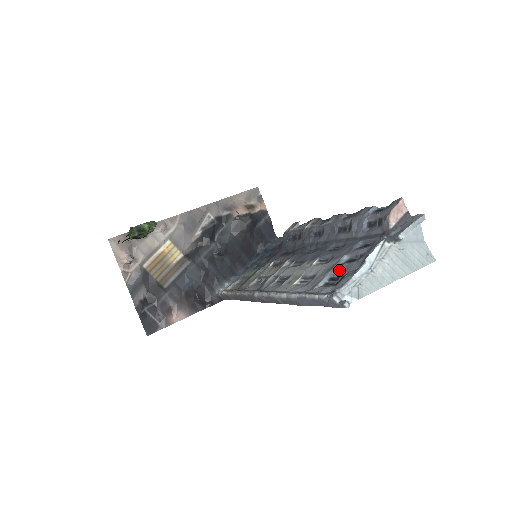
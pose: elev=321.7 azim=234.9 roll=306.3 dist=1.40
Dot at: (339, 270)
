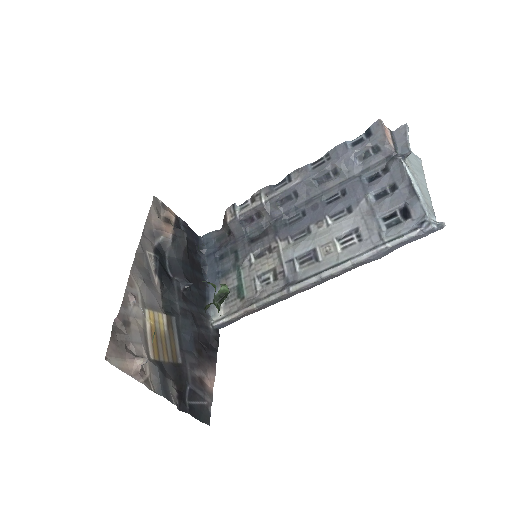
Dot at: (387, 207)
